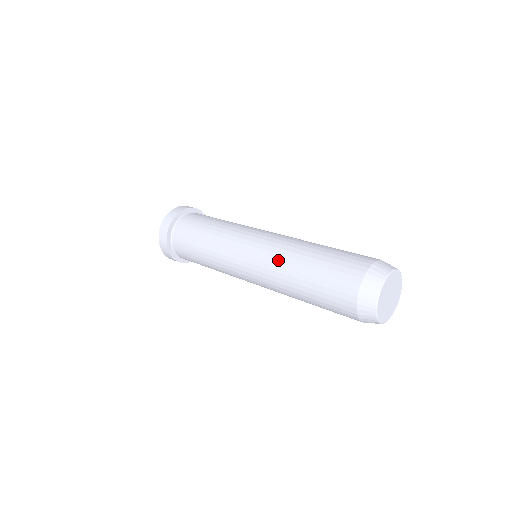
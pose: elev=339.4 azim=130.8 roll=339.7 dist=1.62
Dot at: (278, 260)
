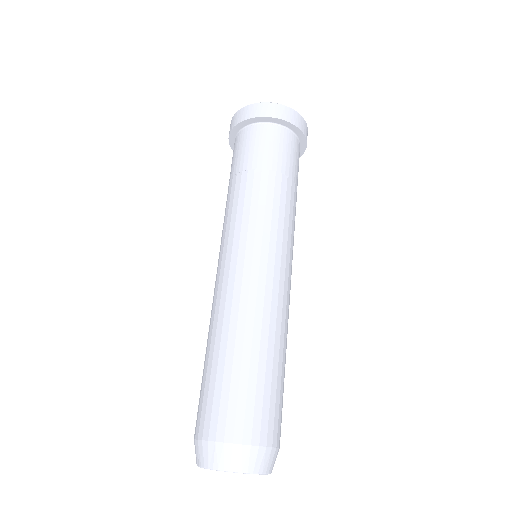
Dot at: occluded
